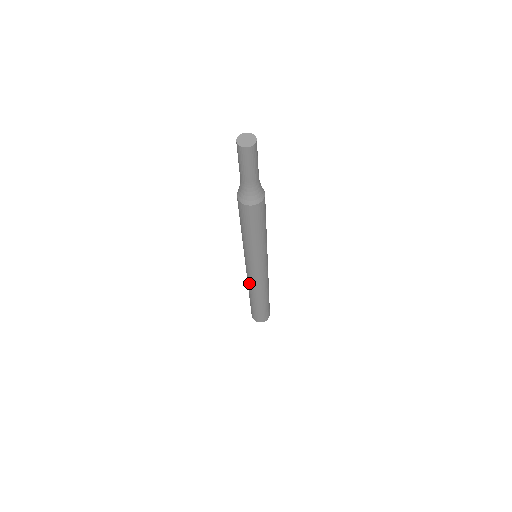
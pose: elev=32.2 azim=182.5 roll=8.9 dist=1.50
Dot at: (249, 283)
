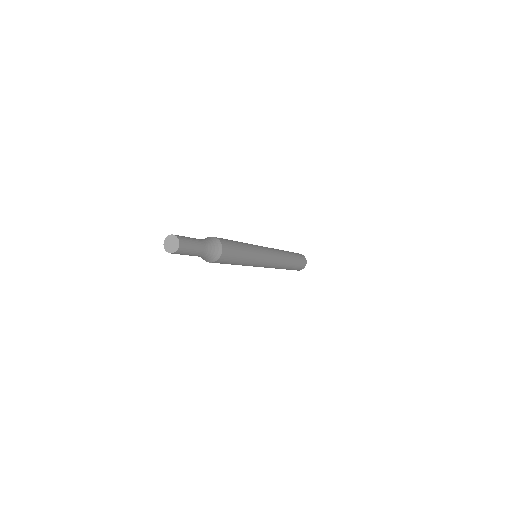
Dot at: occluded
